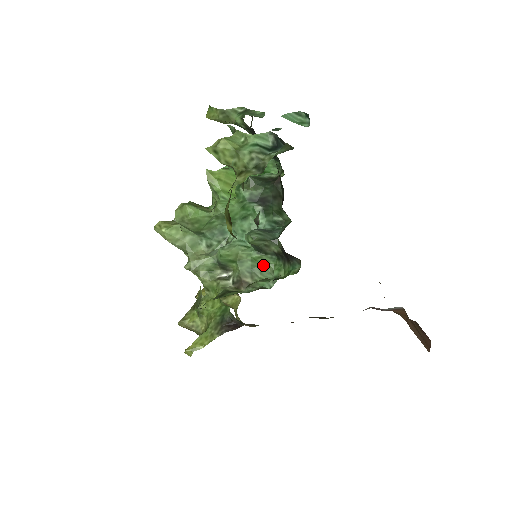
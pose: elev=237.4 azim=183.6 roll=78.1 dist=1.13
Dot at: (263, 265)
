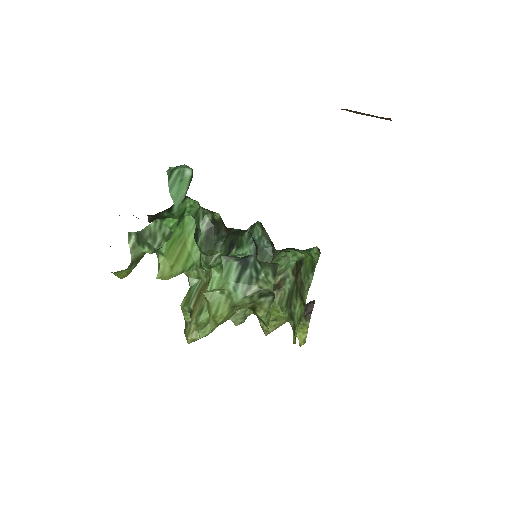
Dot at: (276, 261)
